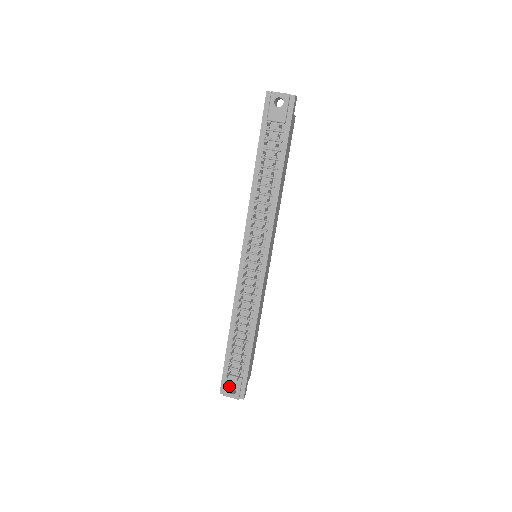
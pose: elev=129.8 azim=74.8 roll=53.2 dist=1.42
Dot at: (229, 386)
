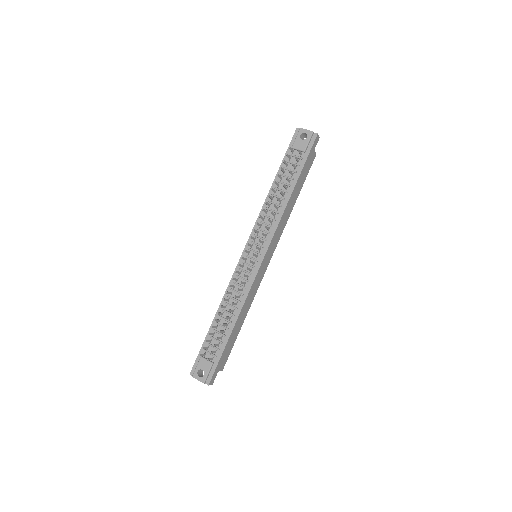
Dot at: (200, 368)
